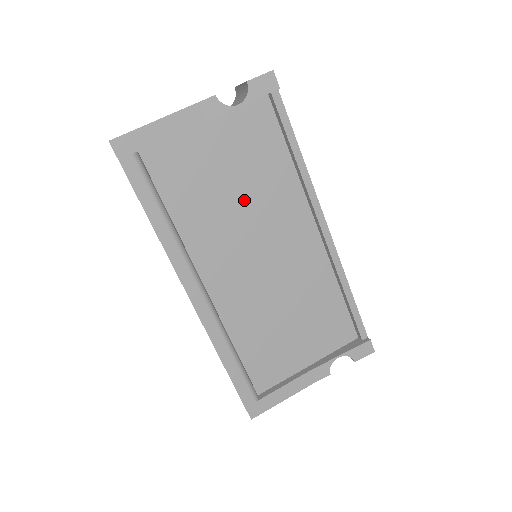
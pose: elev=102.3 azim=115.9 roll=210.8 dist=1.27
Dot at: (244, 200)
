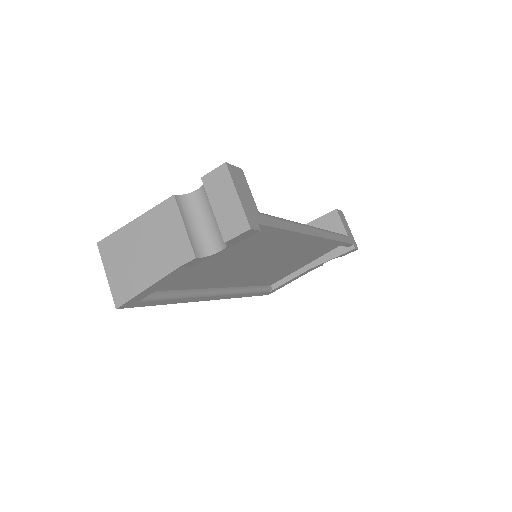
Dot at: (240, 258)
